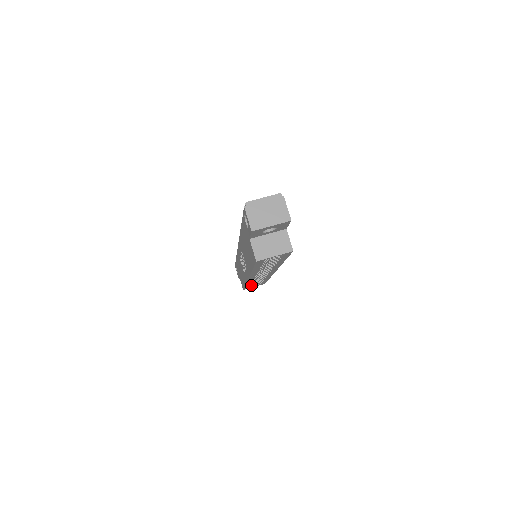
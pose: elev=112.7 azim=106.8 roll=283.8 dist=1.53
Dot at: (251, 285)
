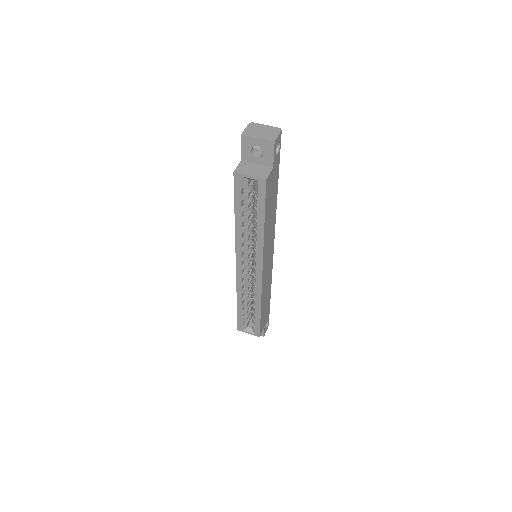
Dot at: (247, 329)
